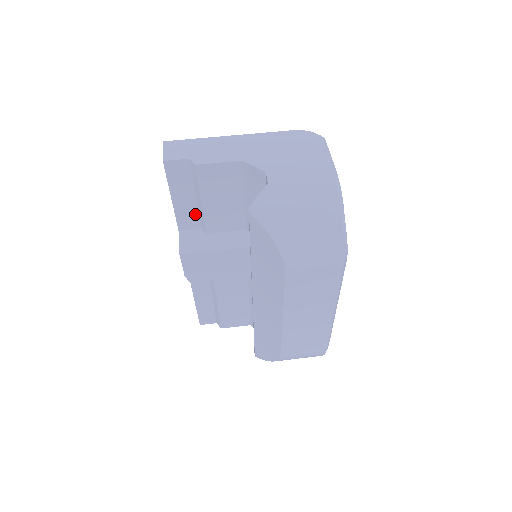
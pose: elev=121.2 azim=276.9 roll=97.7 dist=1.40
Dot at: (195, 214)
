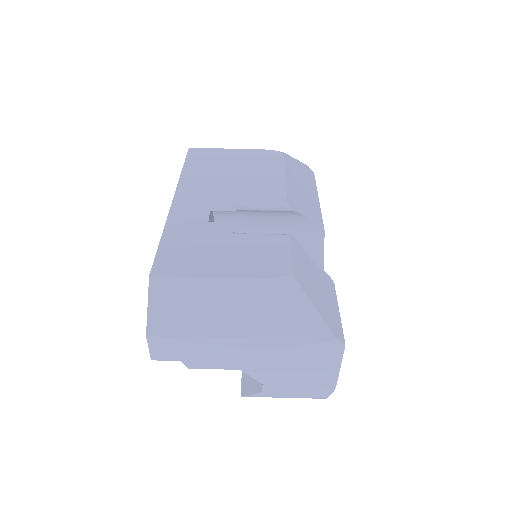
Dot at: occluded
